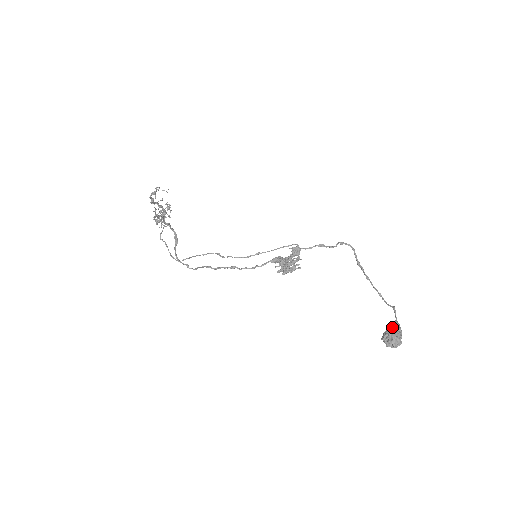
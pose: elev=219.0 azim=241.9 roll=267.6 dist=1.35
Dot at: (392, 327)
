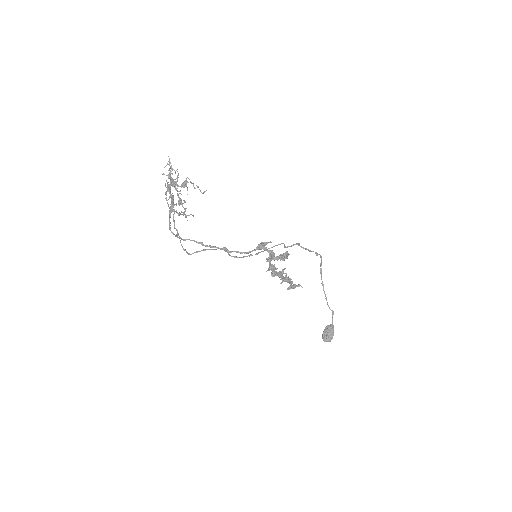
Dot at: (332, 332)
